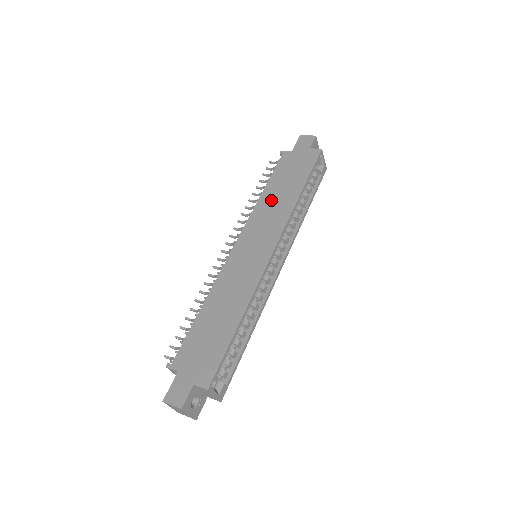
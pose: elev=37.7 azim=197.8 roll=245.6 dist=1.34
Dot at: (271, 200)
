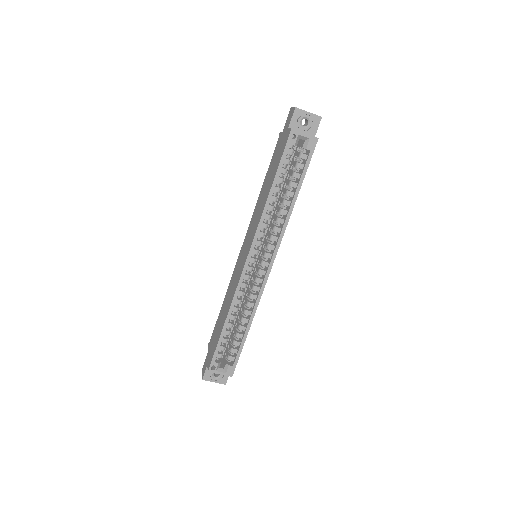
Dot at: (260, 200)
